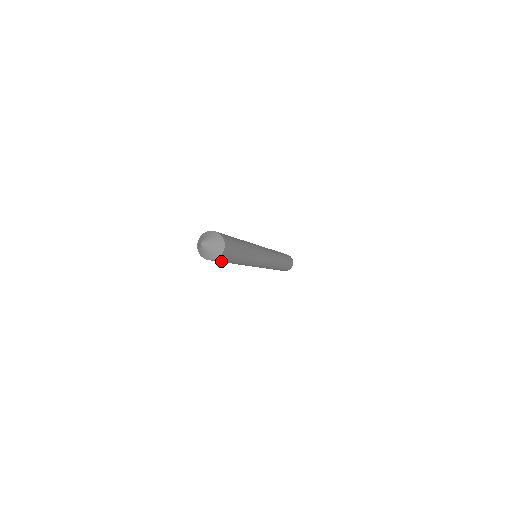
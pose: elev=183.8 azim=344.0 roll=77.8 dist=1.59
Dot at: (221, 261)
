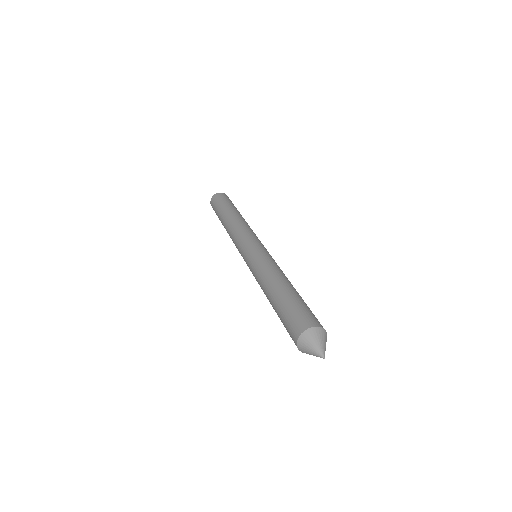
Dot at: occluded
